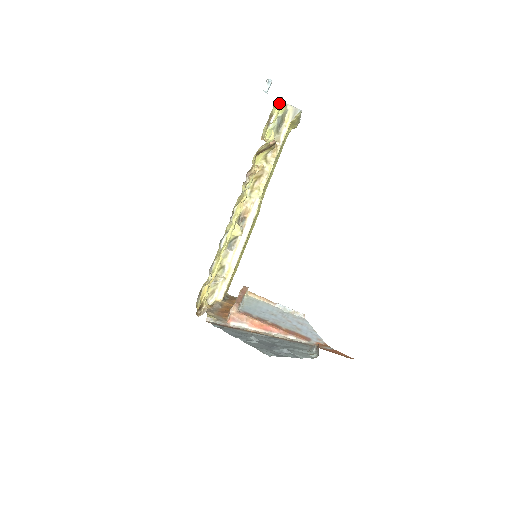
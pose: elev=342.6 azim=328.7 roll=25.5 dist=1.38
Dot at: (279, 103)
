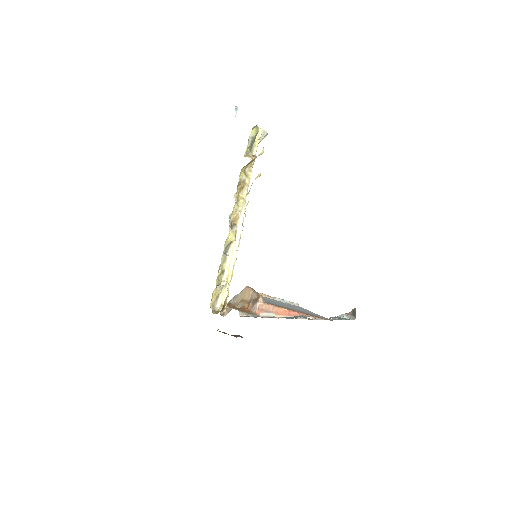
Dot at: (256, 125)
